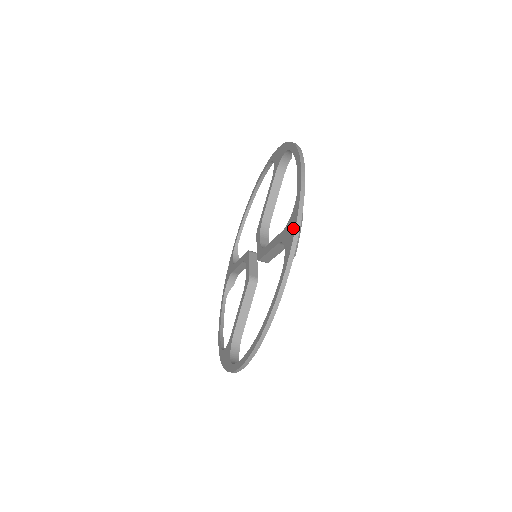
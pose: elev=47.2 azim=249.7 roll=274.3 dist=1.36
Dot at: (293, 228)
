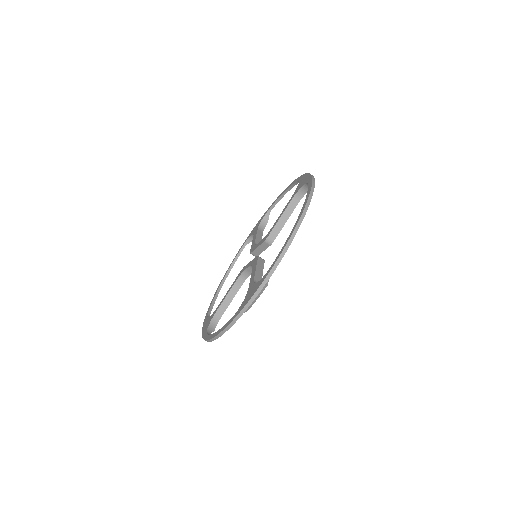
Dot at: (306, 176)
